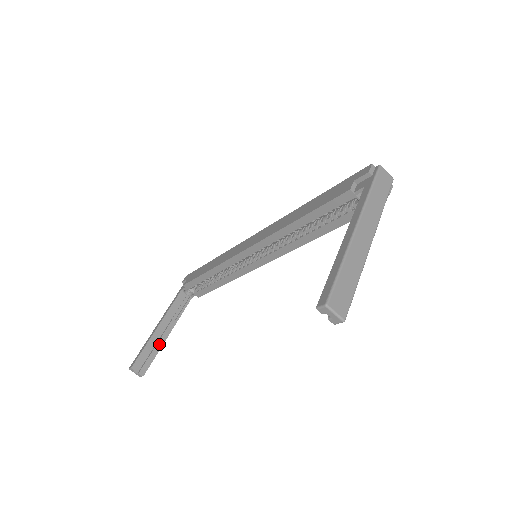
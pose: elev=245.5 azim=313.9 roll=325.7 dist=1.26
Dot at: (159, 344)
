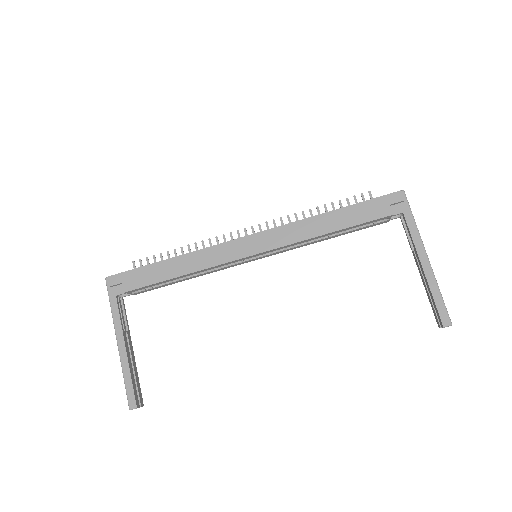
Dot at: (134, 366)
